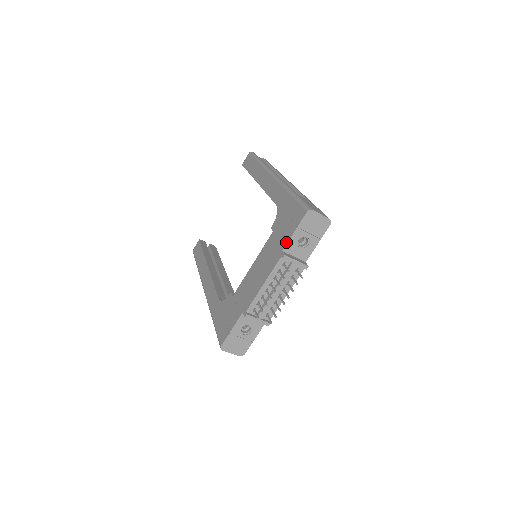
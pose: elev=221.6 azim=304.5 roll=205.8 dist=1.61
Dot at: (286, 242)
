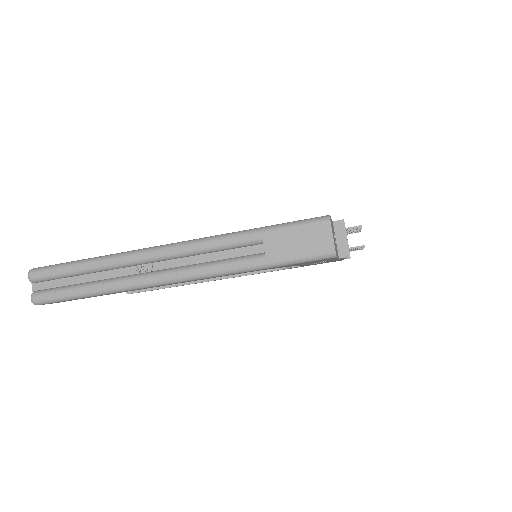
Dot at: occluded
